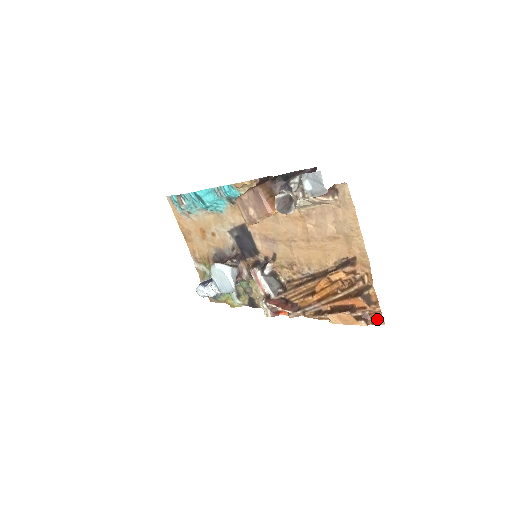
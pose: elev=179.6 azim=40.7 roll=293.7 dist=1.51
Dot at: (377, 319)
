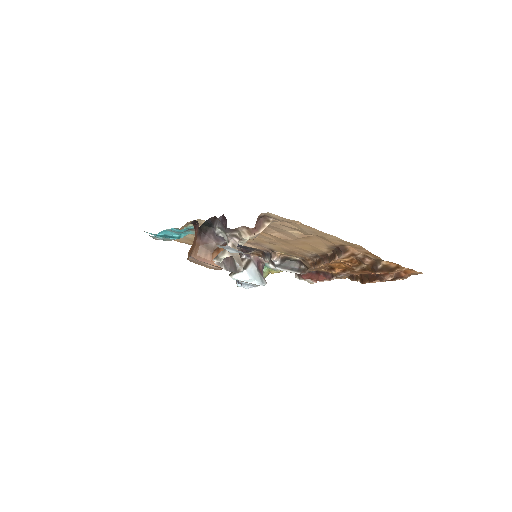
Dot at: (411, 273)
